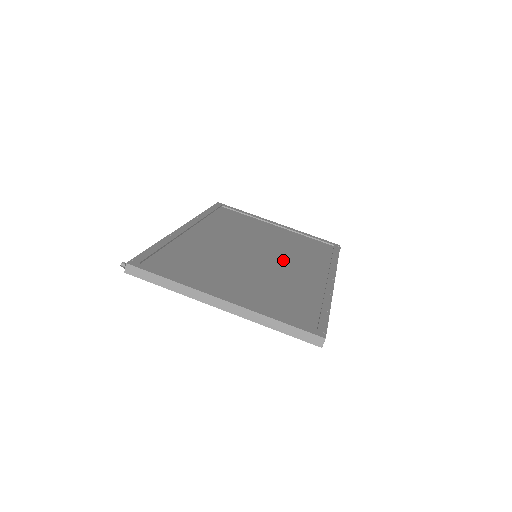
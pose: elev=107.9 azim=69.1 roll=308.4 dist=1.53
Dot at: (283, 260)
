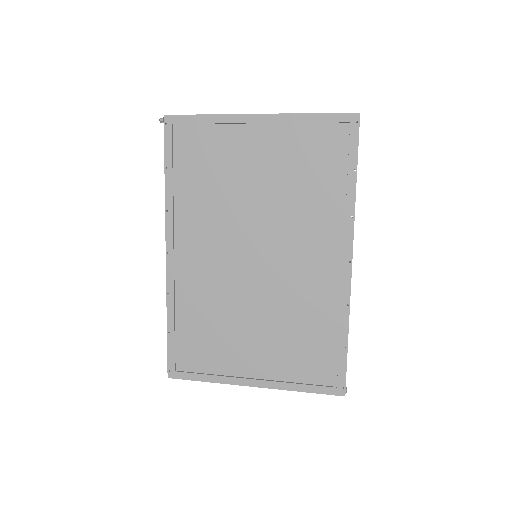
Dot at: occluded
